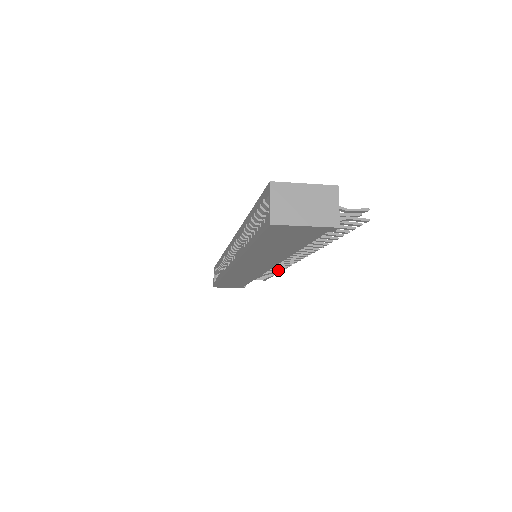
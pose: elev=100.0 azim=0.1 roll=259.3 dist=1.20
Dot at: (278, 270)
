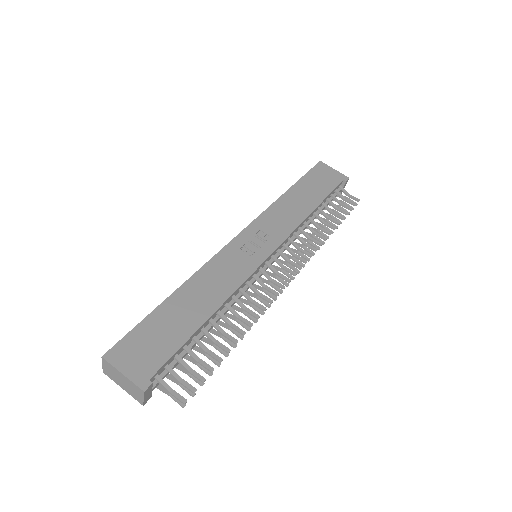
Dot at: occluded
